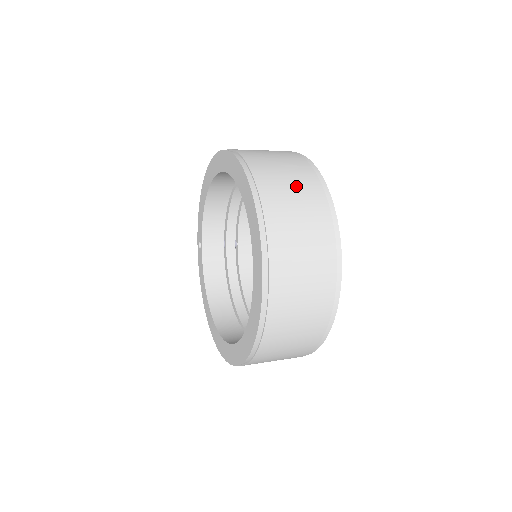
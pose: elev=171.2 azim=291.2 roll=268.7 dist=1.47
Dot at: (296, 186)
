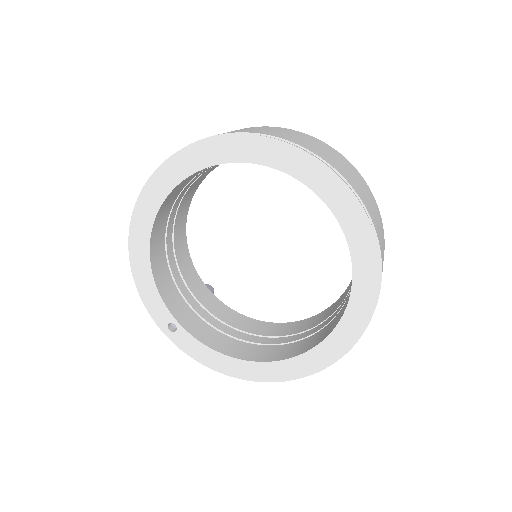
Dot at: (268, 129)
